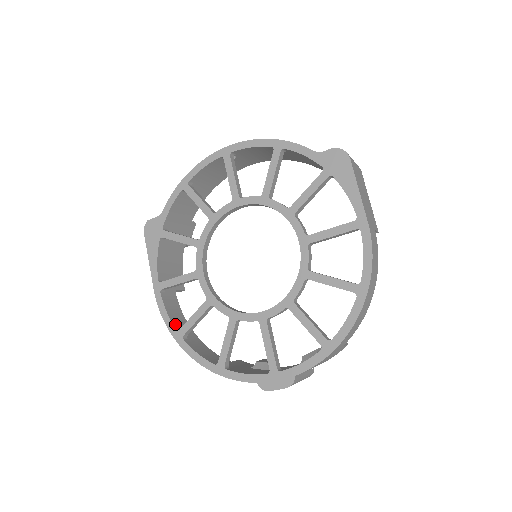
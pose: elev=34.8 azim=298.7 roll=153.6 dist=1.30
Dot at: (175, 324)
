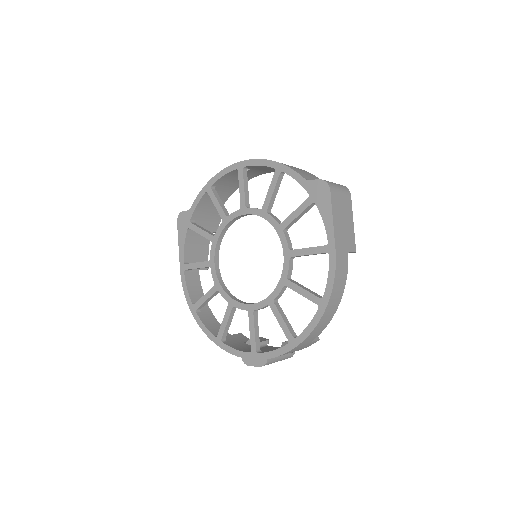
Dot at: (192, 299)
